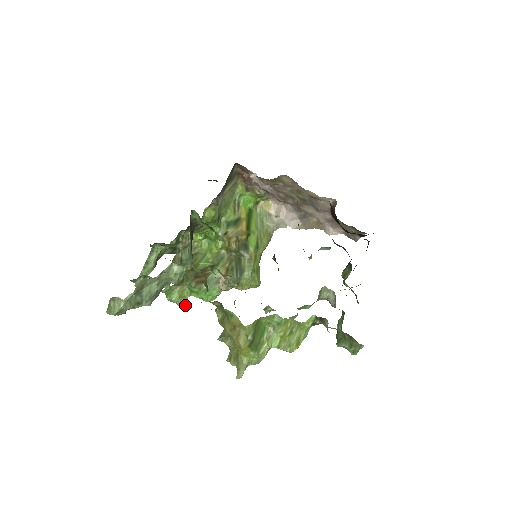
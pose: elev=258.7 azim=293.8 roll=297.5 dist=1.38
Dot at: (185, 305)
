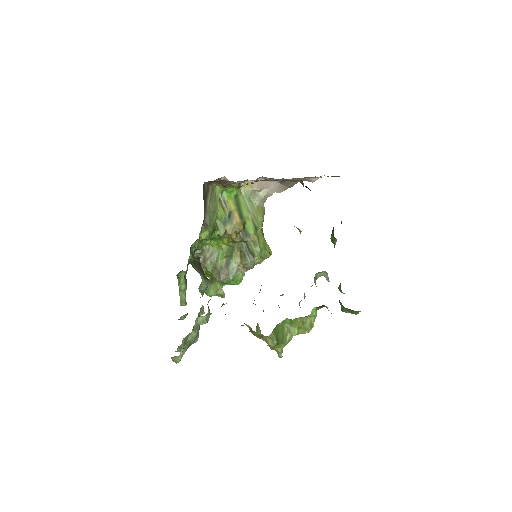
Dot at: (223, 294)
